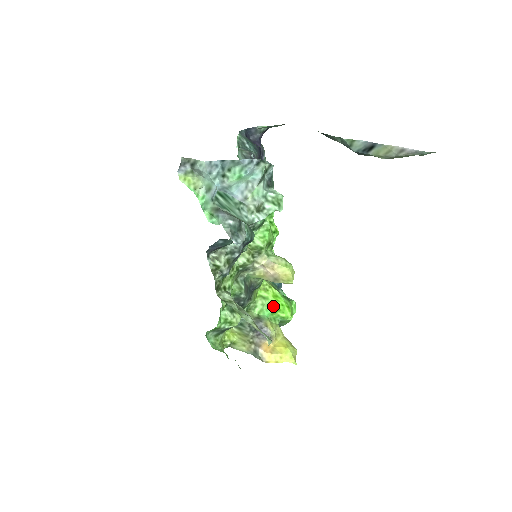
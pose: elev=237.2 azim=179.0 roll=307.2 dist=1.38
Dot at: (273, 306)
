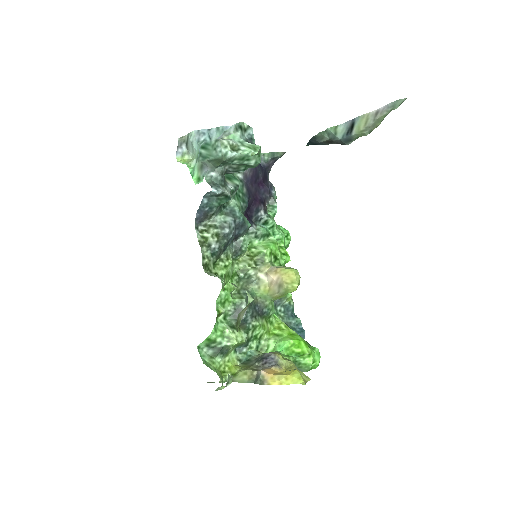
Dot at: (286, 340)
